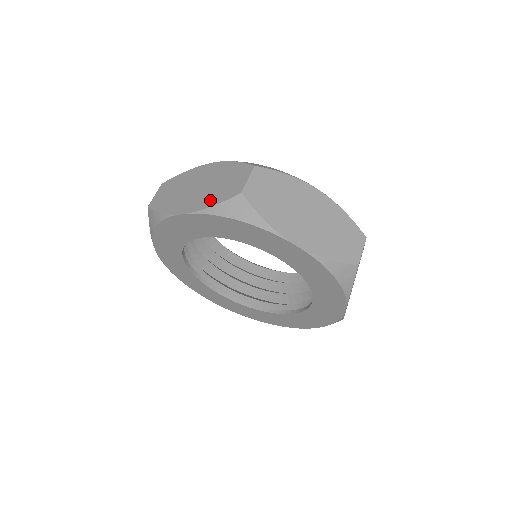
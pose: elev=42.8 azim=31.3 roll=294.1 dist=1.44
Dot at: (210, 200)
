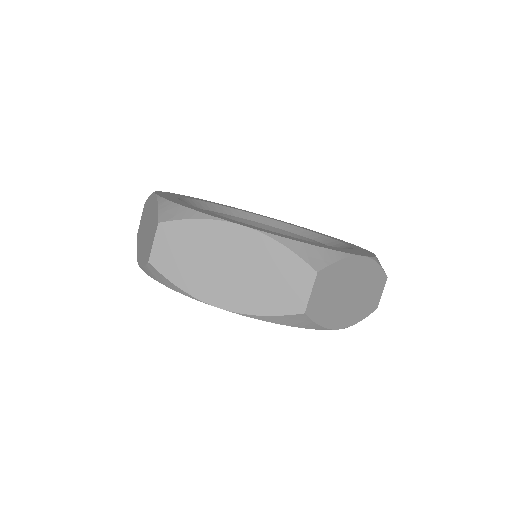
Dot at: (259, 304)
